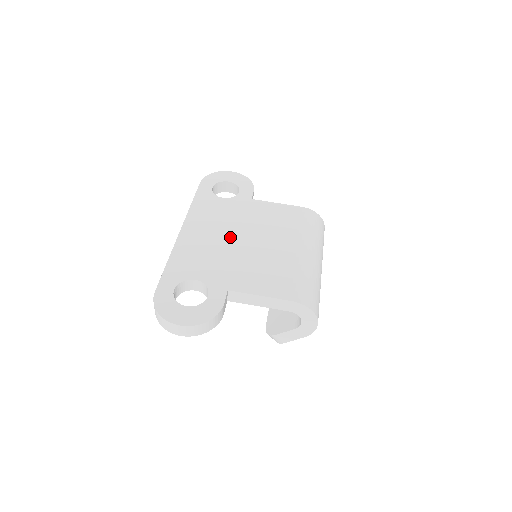
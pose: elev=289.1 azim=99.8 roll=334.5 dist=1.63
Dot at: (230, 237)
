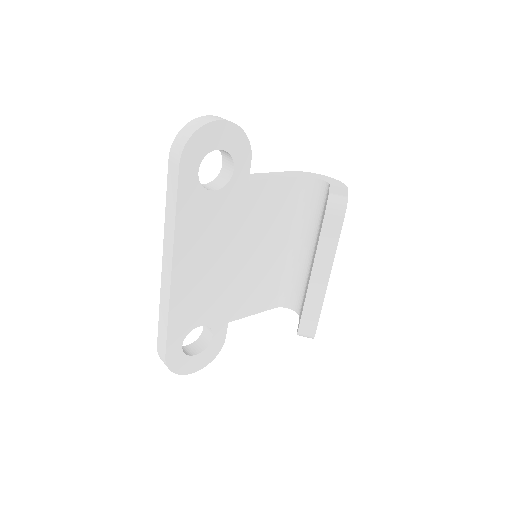
Dot at: occluded
